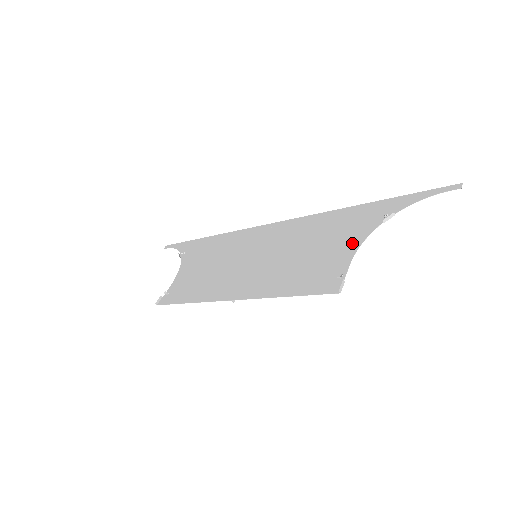
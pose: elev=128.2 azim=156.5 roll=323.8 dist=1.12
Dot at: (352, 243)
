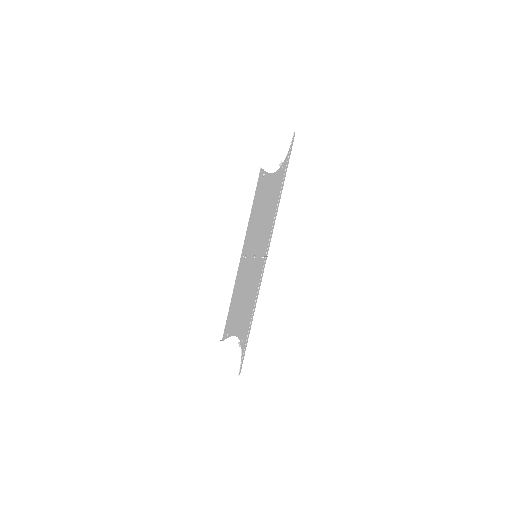
Dot at: (272, 180)
